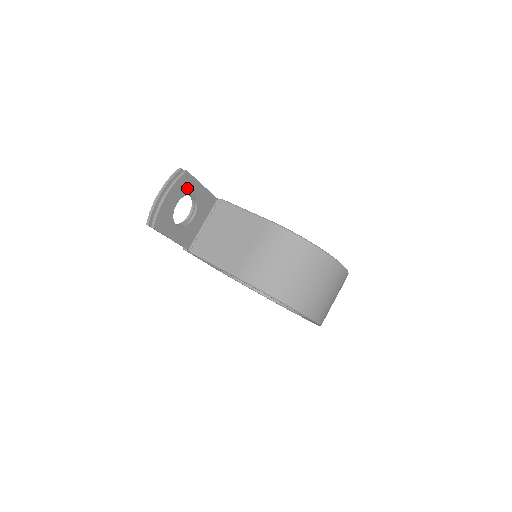
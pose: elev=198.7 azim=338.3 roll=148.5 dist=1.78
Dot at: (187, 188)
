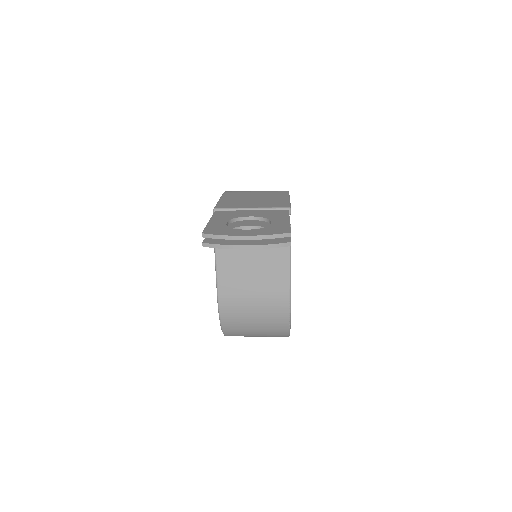
Dot at: occluded
